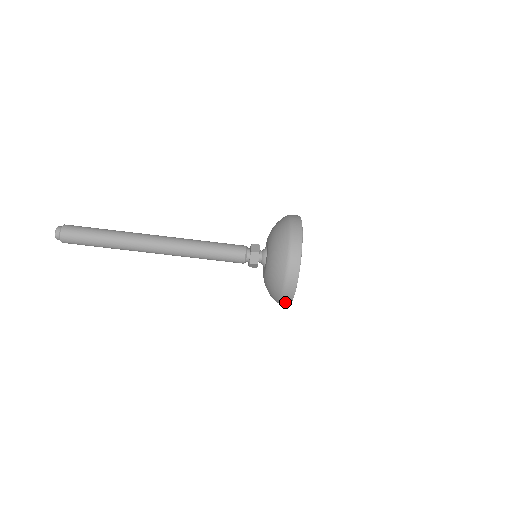
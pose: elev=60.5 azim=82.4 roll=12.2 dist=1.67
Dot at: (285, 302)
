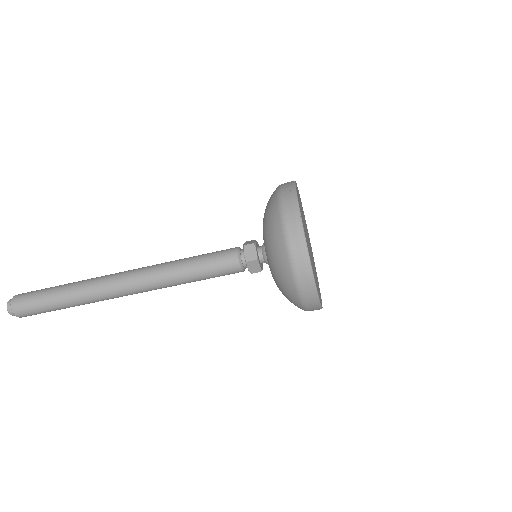
Dot at: (306, 290)
